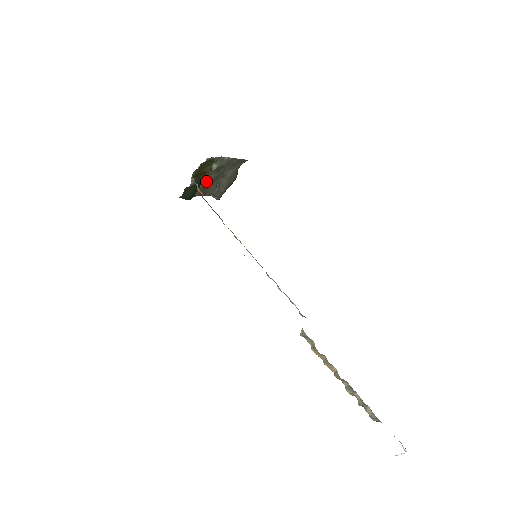
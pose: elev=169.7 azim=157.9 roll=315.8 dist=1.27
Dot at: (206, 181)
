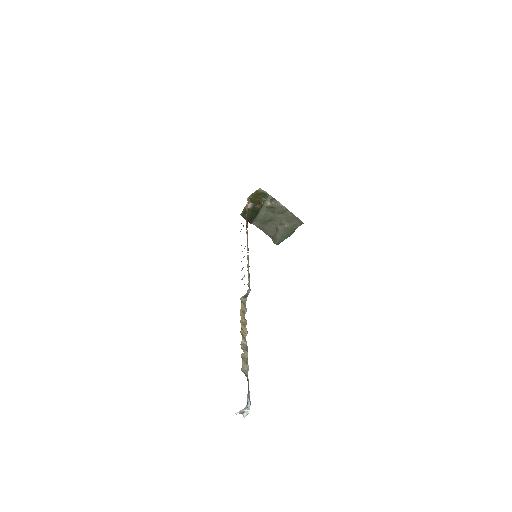
Dot at: (263, 215)
